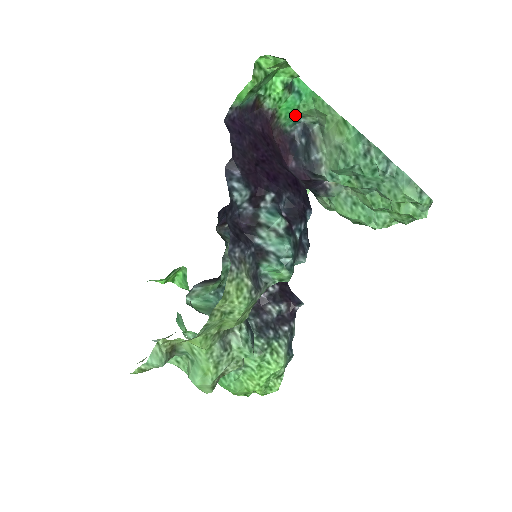
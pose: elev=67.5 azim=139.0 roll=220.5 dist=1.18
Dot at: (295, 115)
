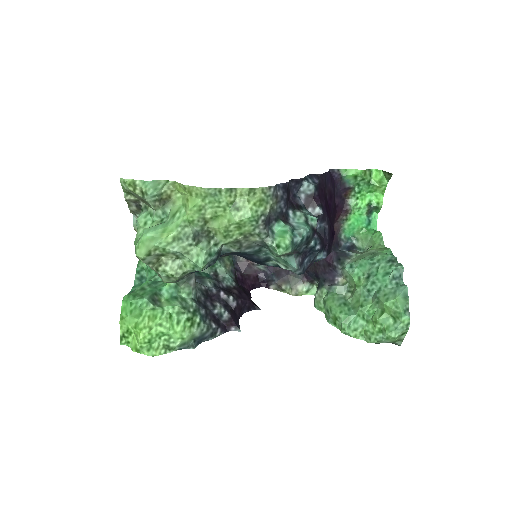
Dot at: (354, 233)
